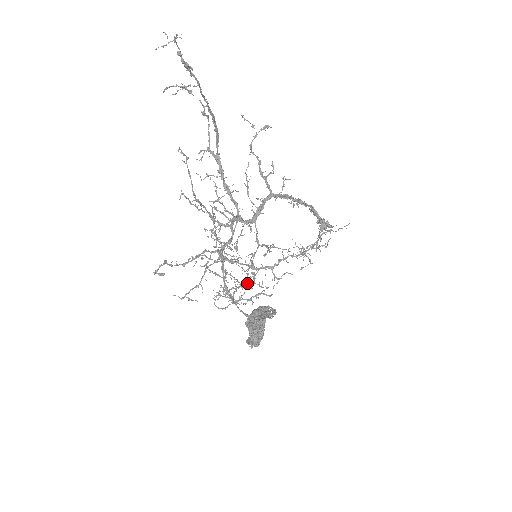
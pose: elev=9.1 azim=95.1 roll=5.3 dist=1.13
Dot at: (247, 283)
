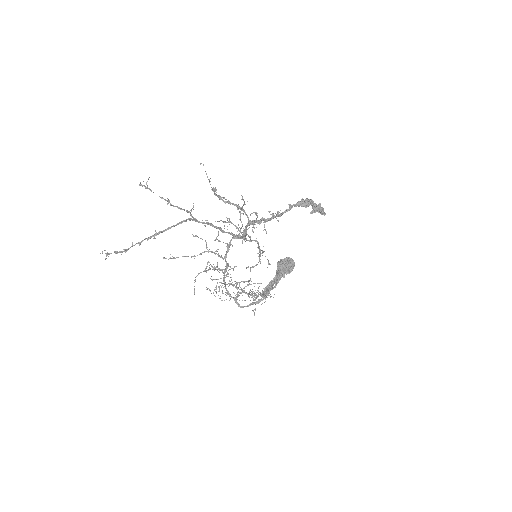
Dot at: (239, 295)
